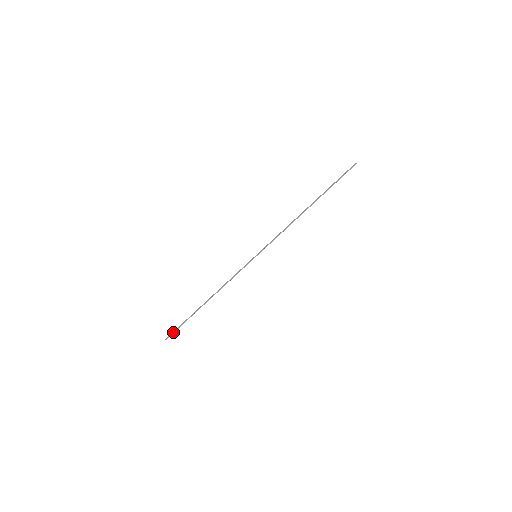
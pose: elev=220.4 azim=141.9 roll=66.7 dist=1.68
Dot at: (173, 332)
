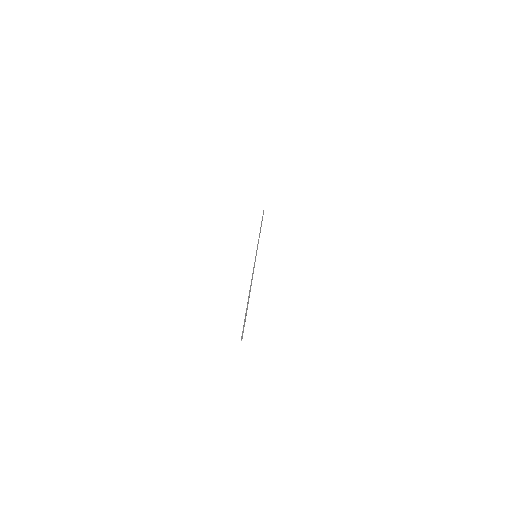
Dot at: occluded
